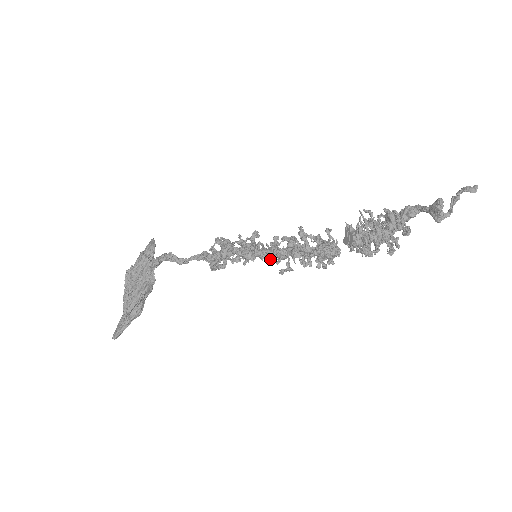
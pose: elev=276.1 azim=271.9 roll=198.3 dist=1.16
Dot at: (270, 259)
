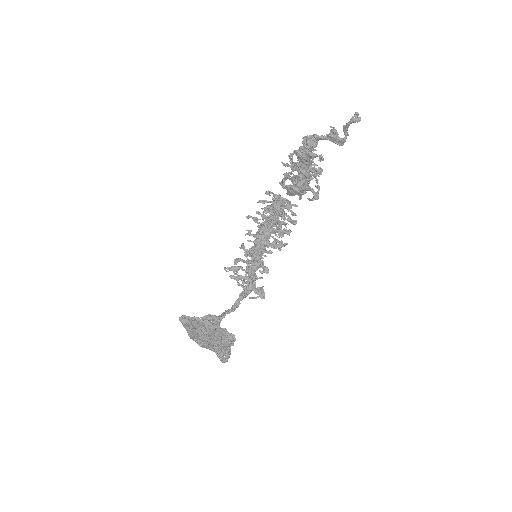
Dot at: (265, 249)
